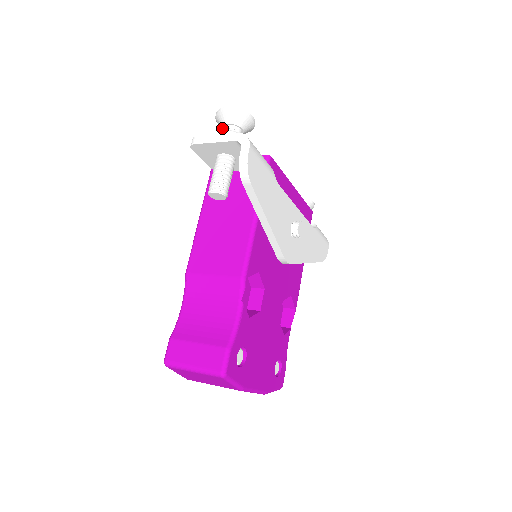
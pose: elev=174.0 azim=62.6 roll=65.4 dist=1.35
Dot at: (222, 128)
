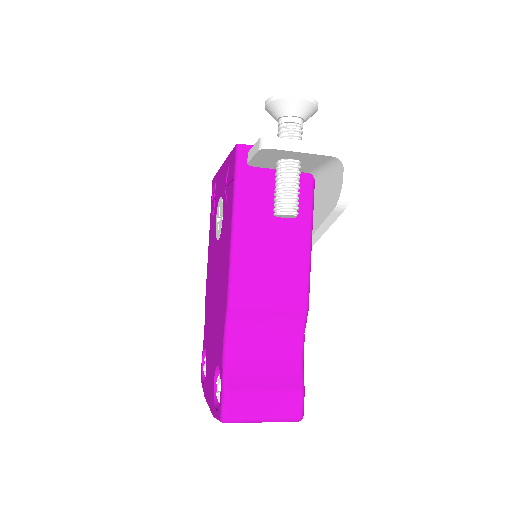
Dot at: (279, 116)
